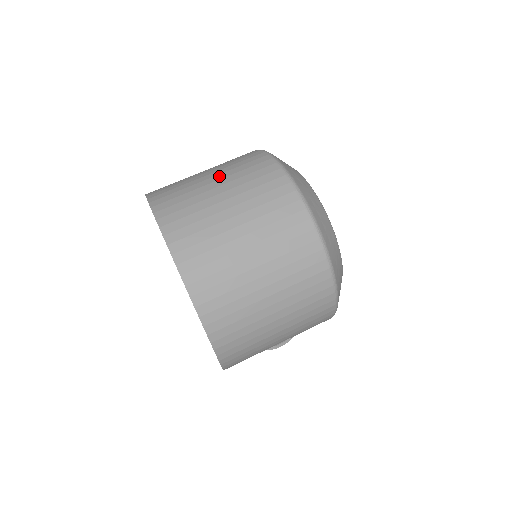
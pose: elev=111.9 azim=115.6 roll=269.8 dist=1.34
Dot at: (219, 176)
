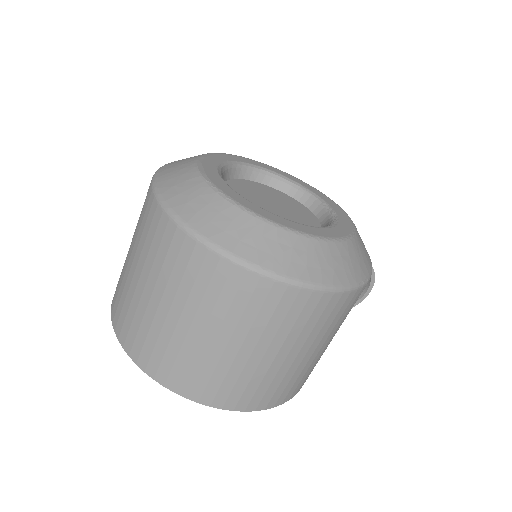
Dot at: (133, 252)
